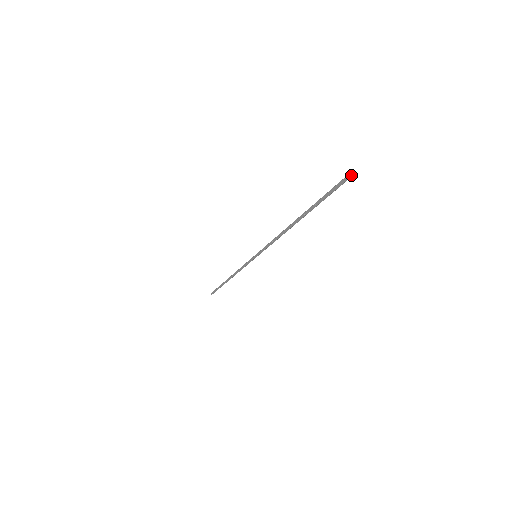
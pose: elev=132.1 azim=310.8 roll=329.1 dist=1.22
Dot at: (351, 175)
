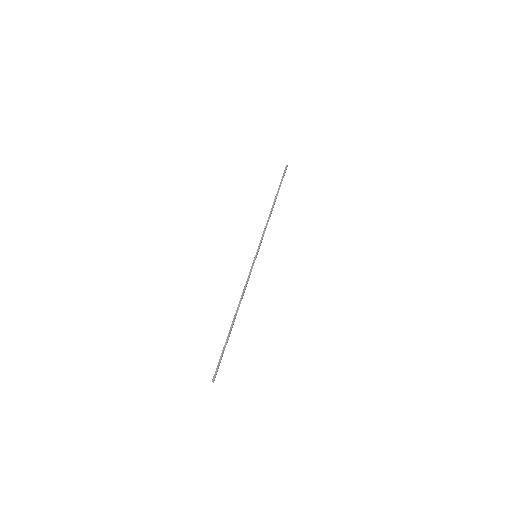
Dot at: (212, 381)
